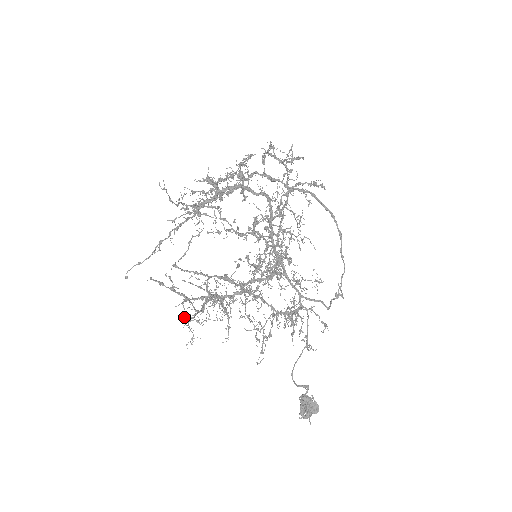
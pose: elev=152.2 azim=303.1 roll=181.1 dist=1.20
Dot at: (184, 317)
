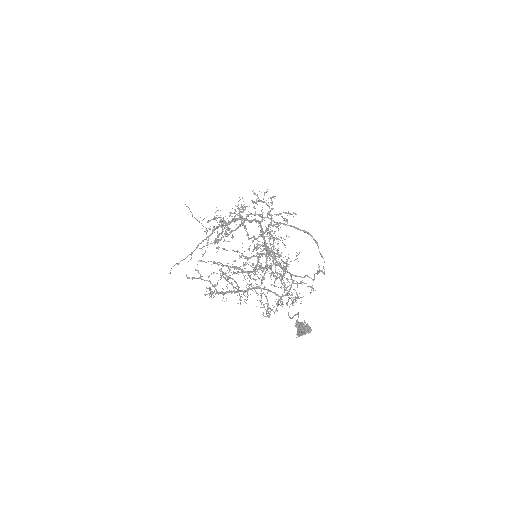
Dot at: occluded
